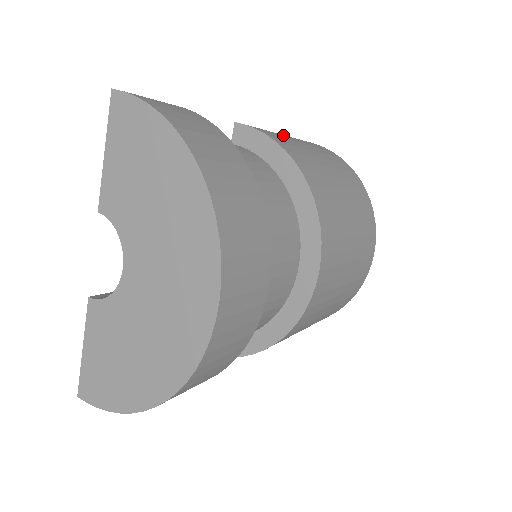
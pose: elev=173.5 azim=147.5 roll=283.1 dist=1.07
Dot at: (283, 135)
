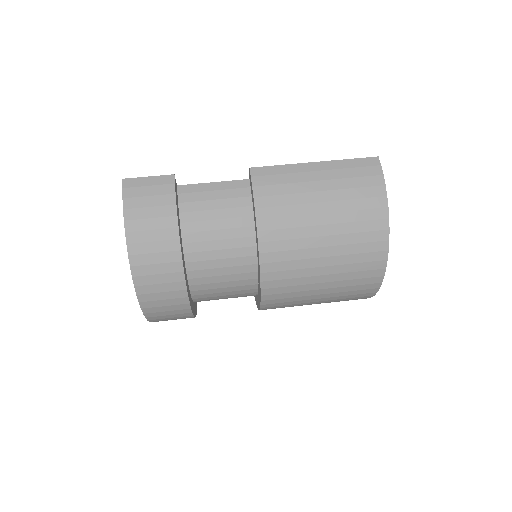
Dot at: (308, 175)
